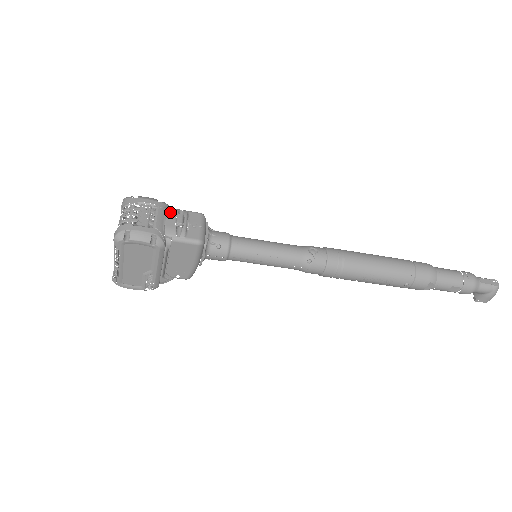
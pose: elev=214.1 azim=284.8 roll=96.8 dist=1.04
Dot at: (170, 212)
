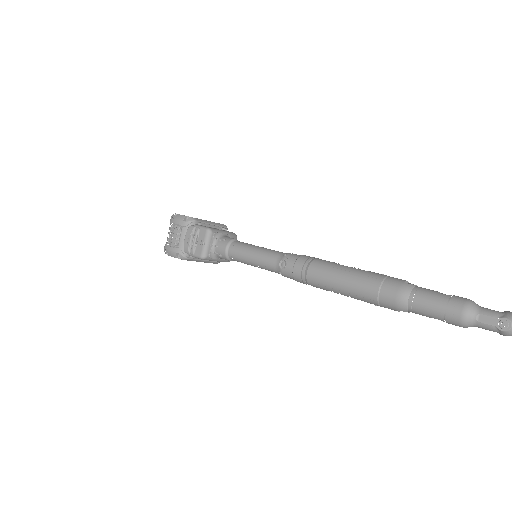
Dot at: (188, 231)
